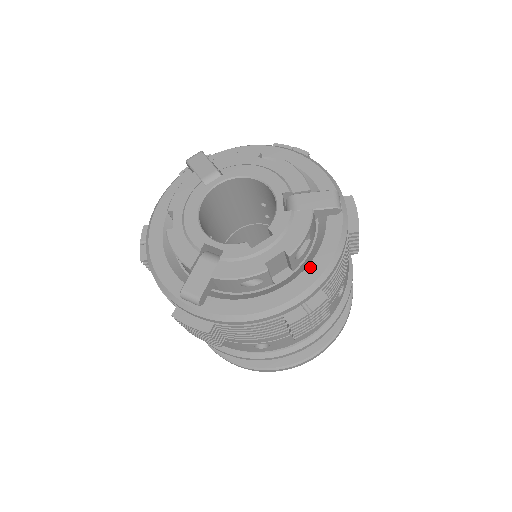
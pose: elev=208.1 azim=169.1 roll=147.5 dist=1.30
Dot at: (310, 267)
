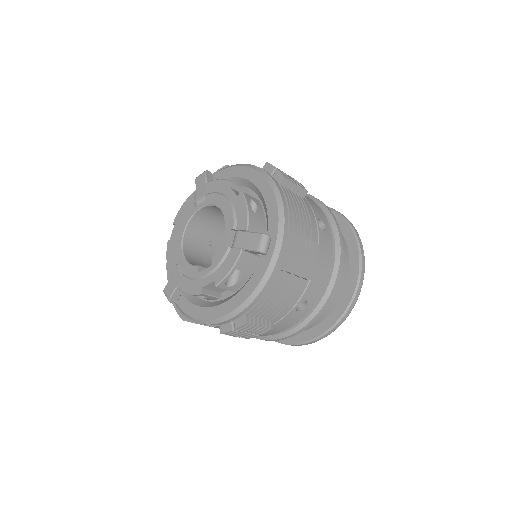
Dot at: (237, 295)
